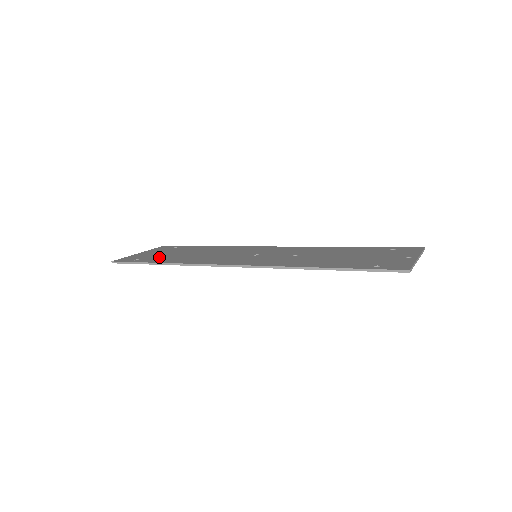
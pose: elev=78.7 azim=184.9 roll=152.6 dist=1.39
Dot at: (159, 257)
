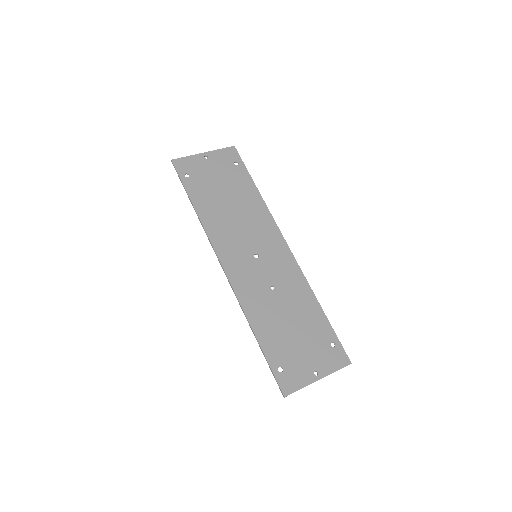
Dot at: (204, 185)
